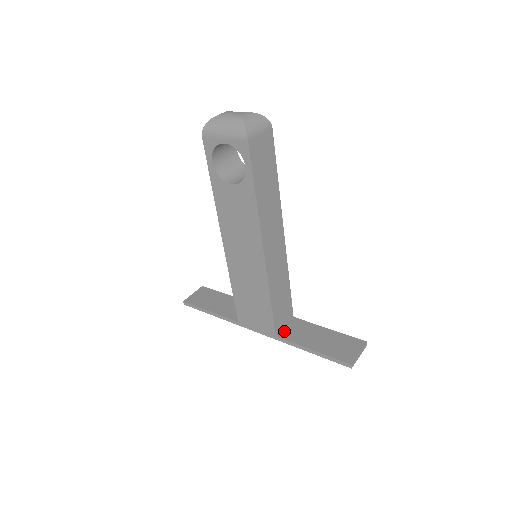
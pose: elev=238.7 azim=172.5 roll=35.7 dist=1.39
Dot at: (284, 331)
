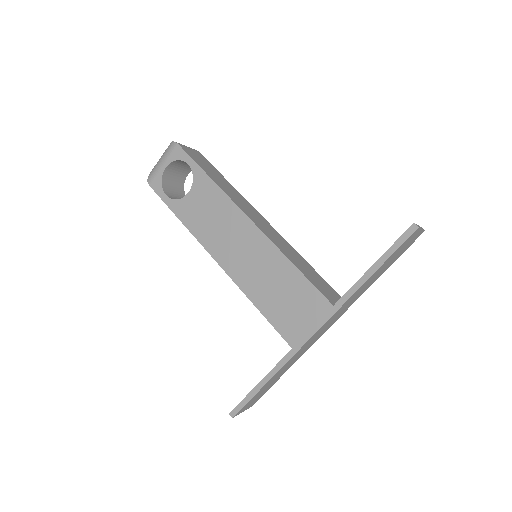
Dot at: occluded
